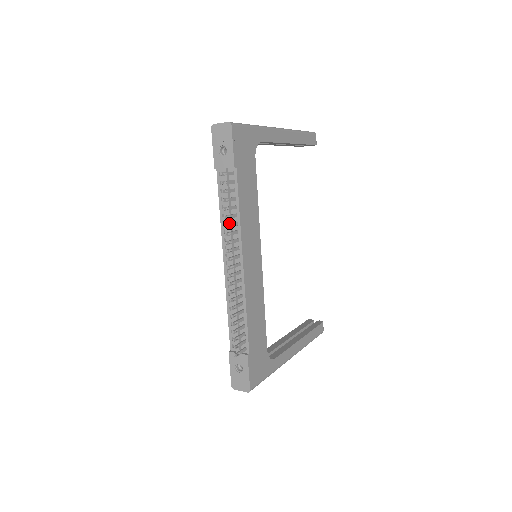
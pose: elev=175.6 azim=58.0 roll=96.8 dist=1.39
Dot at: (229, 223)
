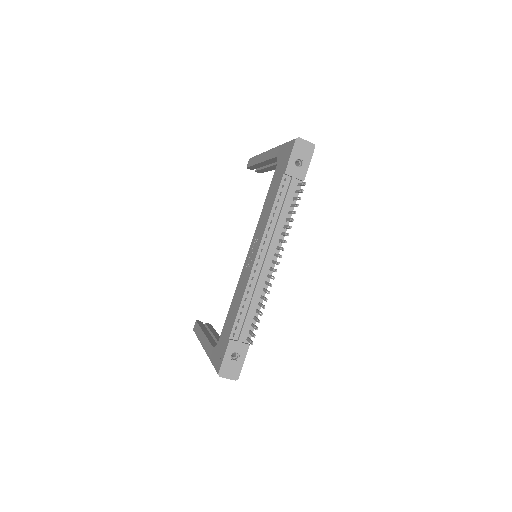
Dot at: (288, 225)
